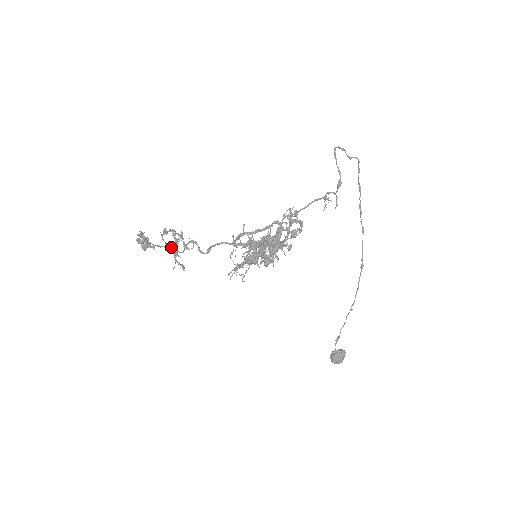
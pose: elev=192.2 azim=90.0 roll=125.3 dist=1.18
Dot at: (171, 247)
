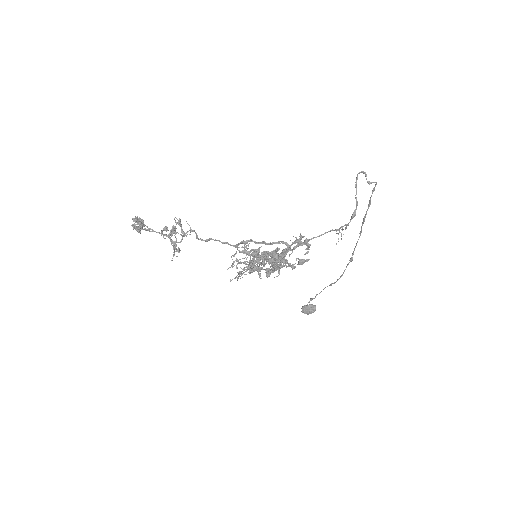
Dot at: (169, 235)
